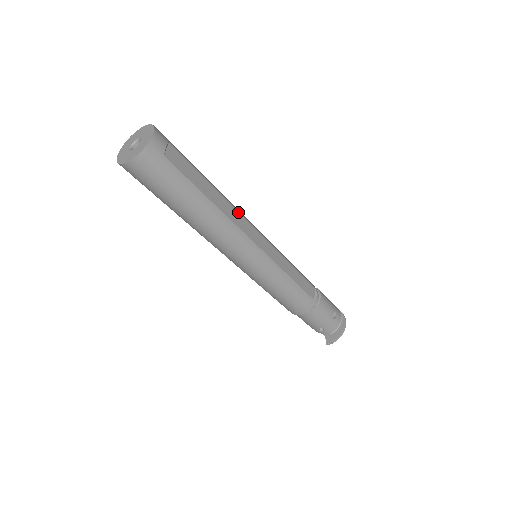
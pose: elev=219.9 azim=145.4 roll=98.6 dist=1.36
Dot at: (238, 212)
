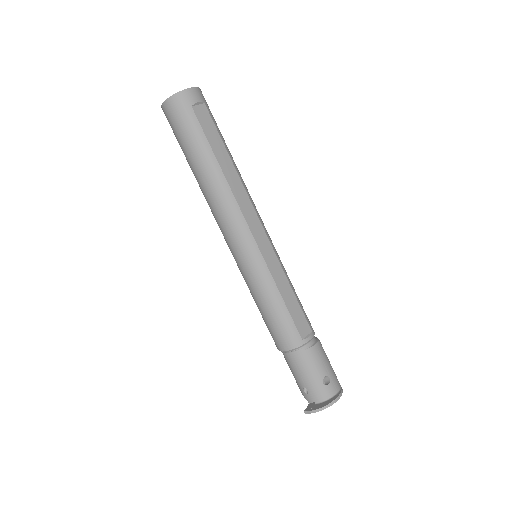
Dot at: (247, 195)
